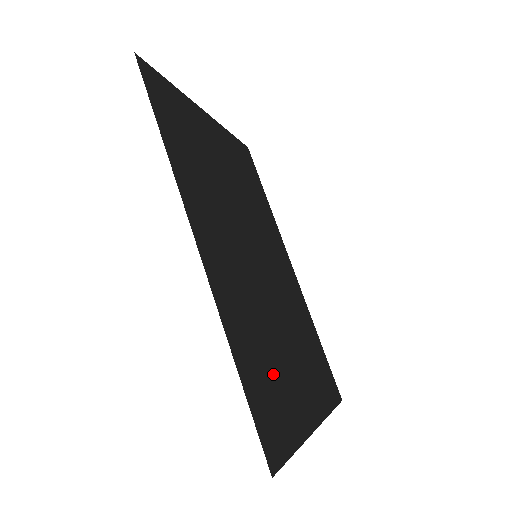
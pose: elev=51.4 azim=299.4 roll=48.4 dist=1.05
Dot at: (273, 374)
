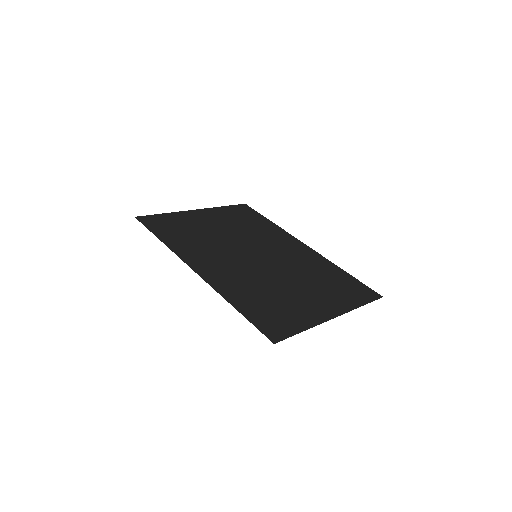
Dot at: (277, 304)
